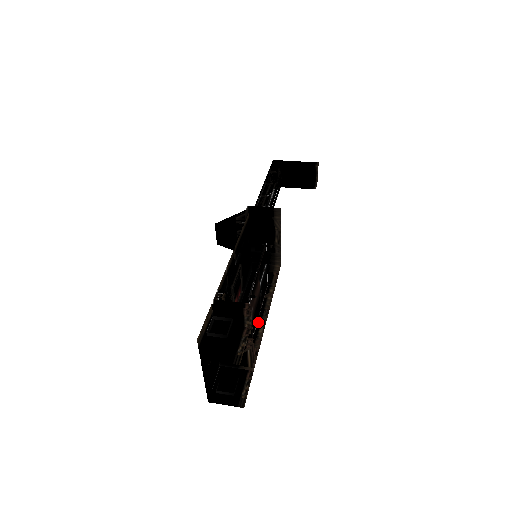
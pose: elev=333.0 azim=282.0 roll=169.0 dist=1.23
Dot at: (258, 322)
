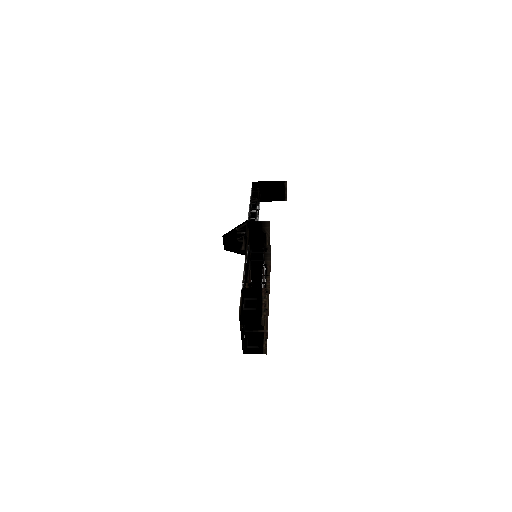
Dot at: occluded
